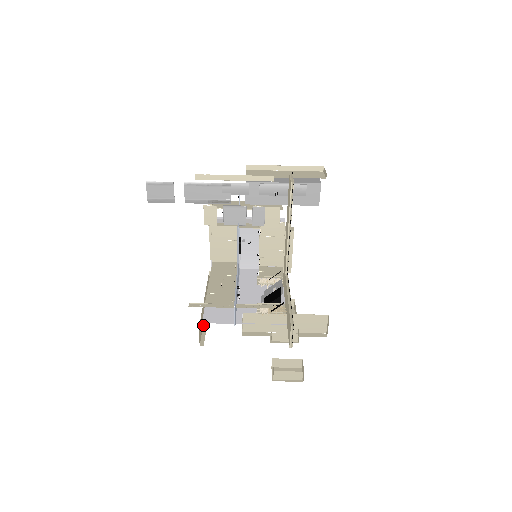
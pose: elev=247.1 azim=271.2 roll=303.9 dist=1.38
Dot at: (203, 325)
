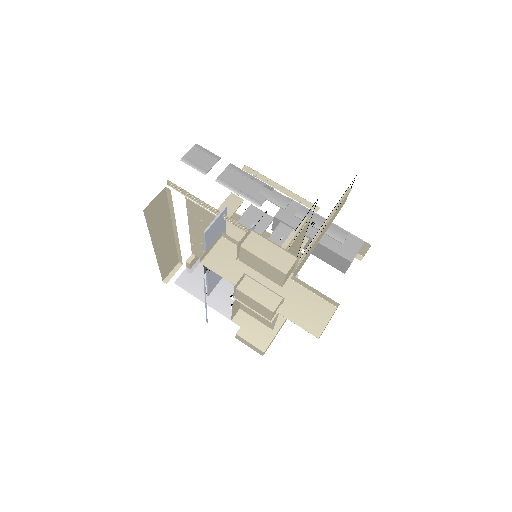
Dot at: (151, 236)
